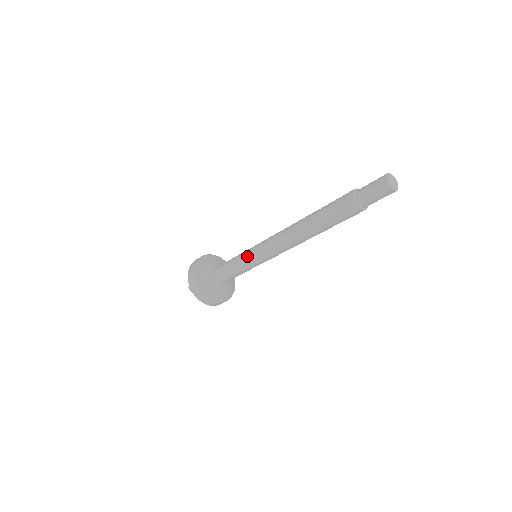
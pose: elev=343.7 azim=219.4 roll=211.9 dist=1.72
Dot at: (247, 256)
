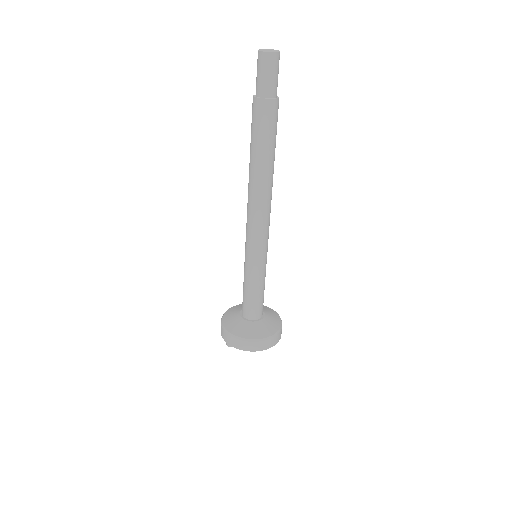
Dot at: (245, 260)
